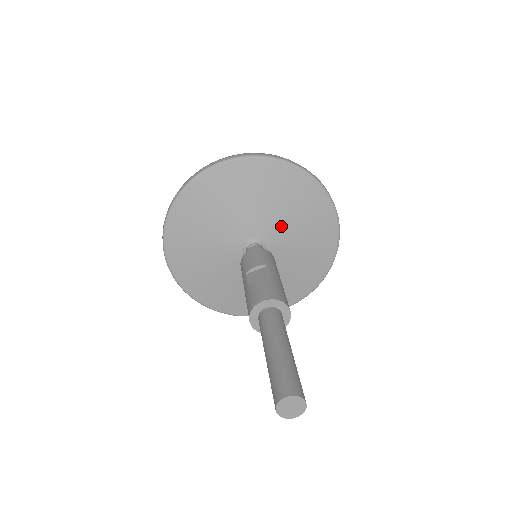
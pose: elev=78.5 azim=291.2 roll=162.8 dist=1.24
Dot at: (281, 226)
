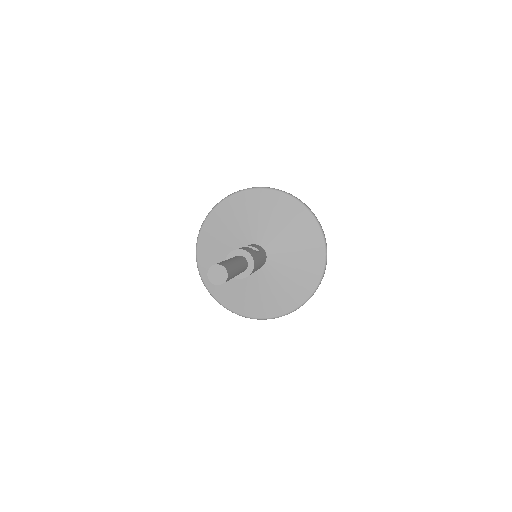
Dot at: (284, 253)
